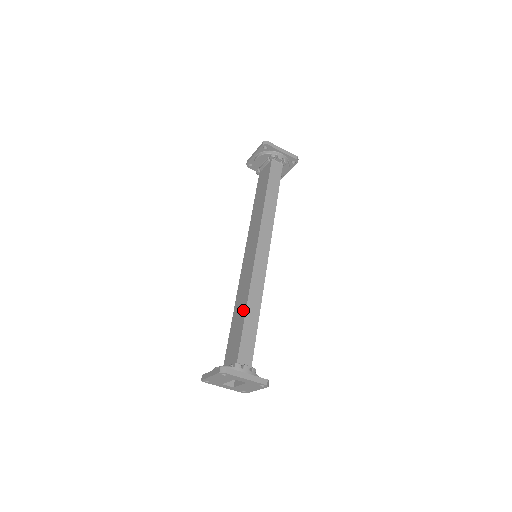
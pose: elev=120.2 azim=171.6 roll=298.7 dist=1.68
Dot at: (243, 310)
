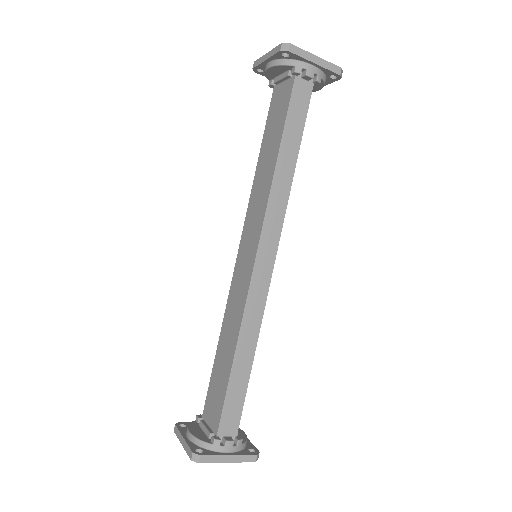
Dot at: (230, 354)
